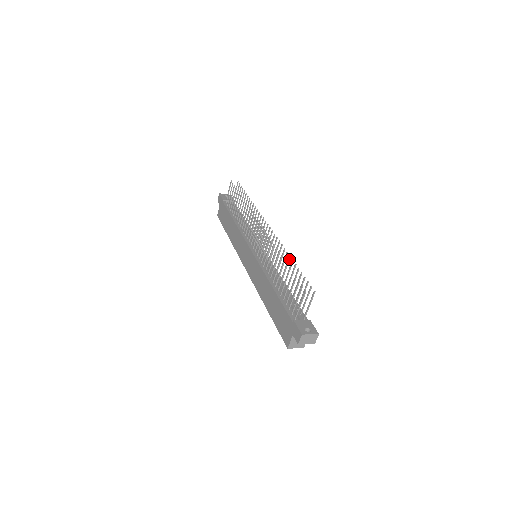
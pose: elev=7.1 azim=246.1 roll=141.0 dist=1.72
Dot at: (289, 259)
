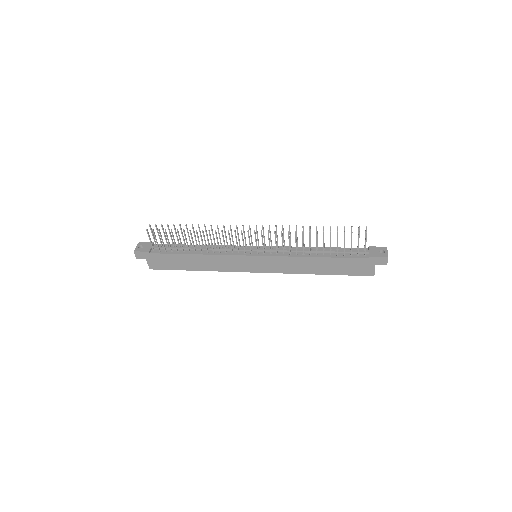
Dot at: (310, 229)
